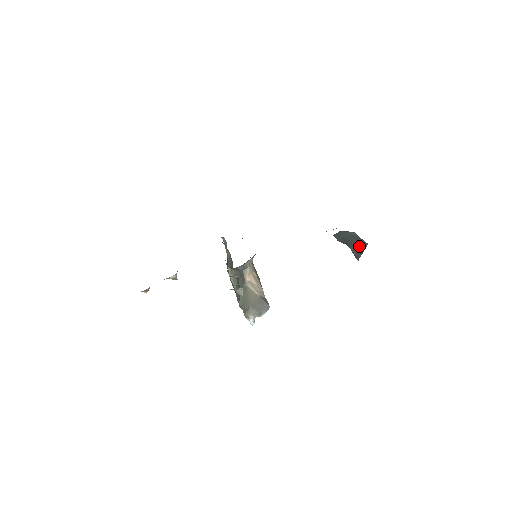
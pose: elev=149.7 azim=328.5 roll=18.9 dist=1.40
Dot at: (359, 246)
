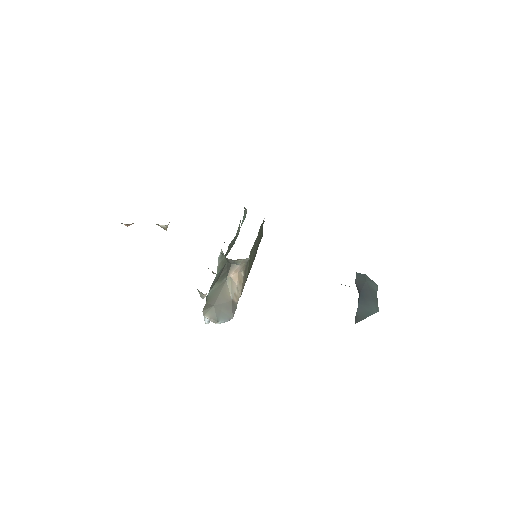
Dot at: (368, 307)
